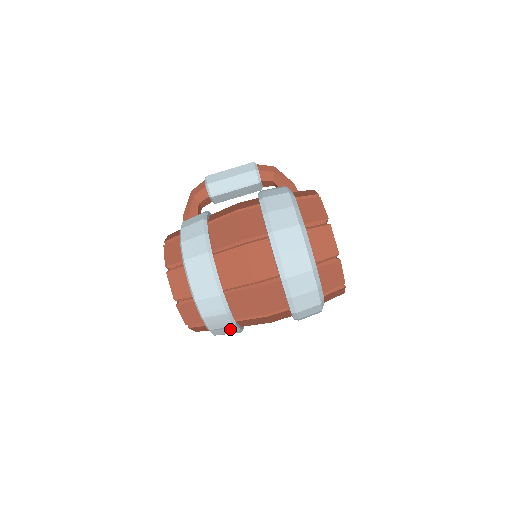
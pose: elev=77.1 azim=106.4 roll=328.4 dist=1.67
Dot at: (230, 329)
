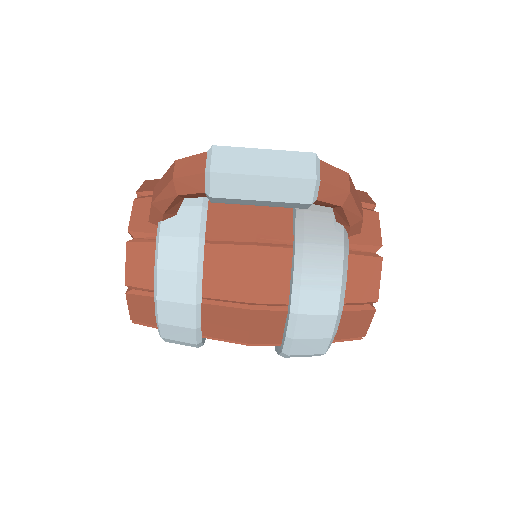
Dot at: occluded
